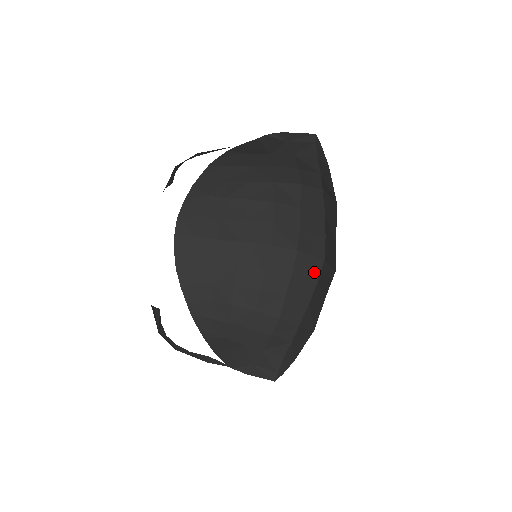
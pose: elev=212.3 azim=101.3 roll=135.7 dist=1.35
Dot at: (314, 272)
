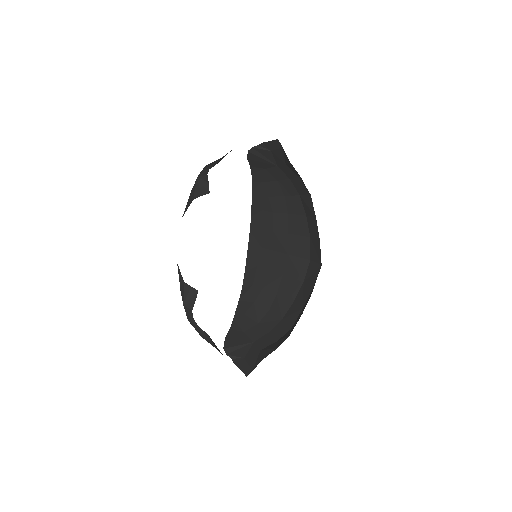
Dot at: occluded
